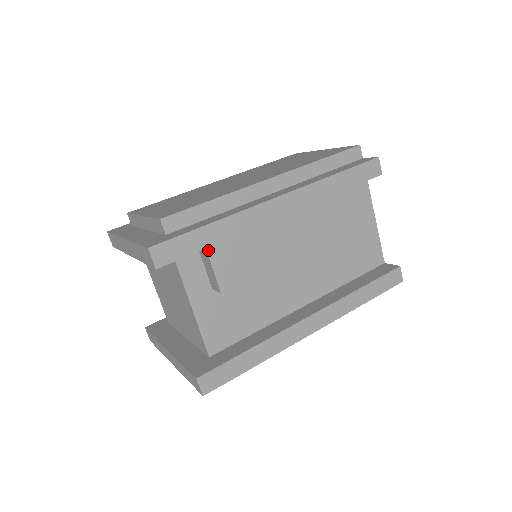
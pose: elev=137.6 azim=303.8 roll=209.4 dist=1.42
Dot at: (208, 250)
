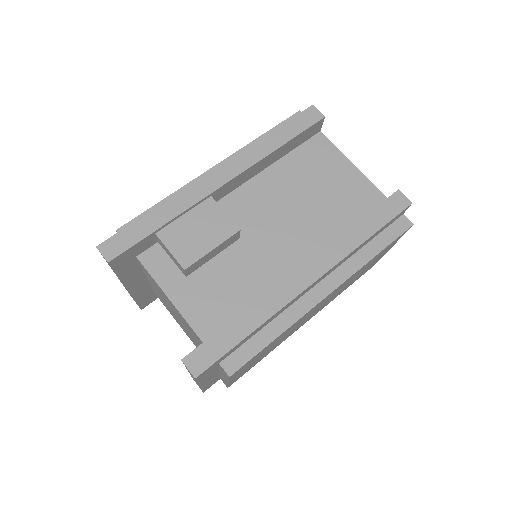
Dot at: (158, 235)
